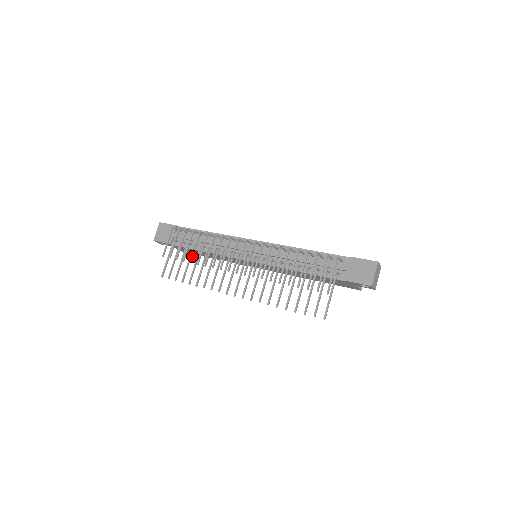
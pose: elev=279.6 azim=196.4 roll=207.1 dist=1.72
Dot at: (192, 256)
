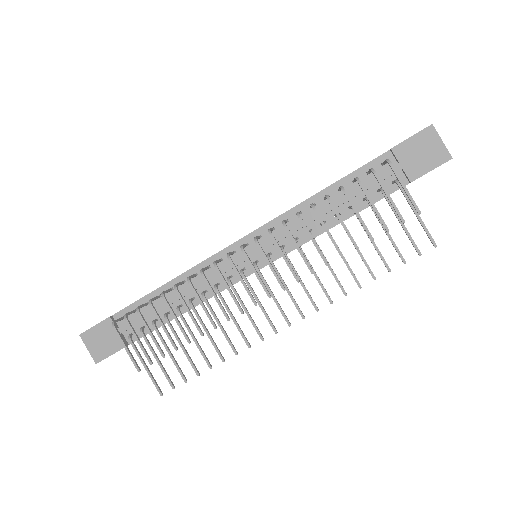
Dot at: (183, 333)
